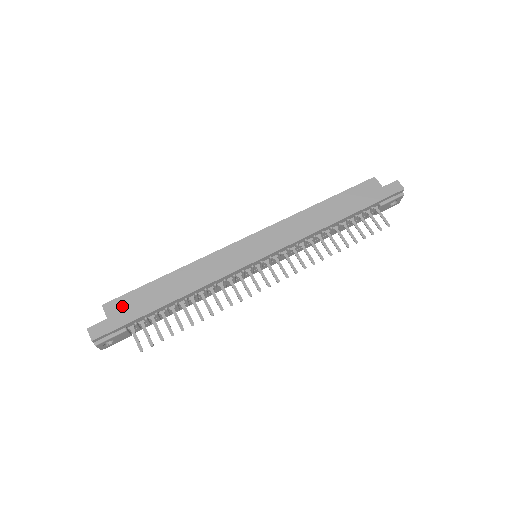
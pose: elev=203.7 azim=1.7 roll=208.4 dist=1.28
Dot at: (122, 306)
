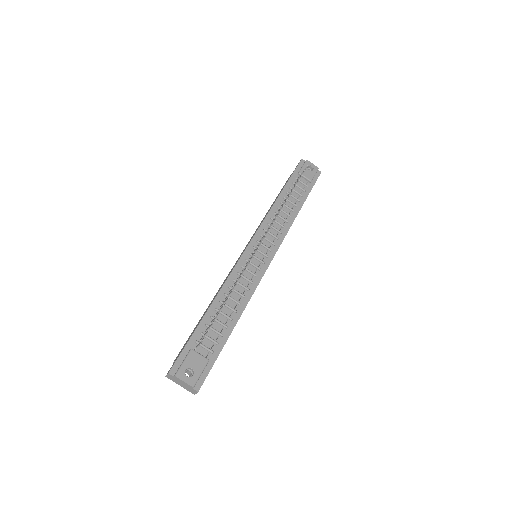
Dot at: occluded
